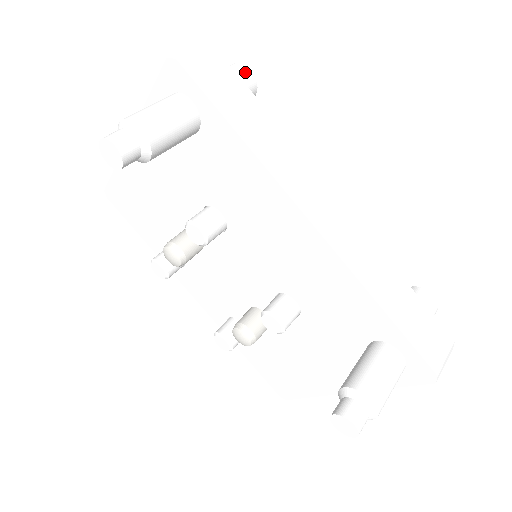
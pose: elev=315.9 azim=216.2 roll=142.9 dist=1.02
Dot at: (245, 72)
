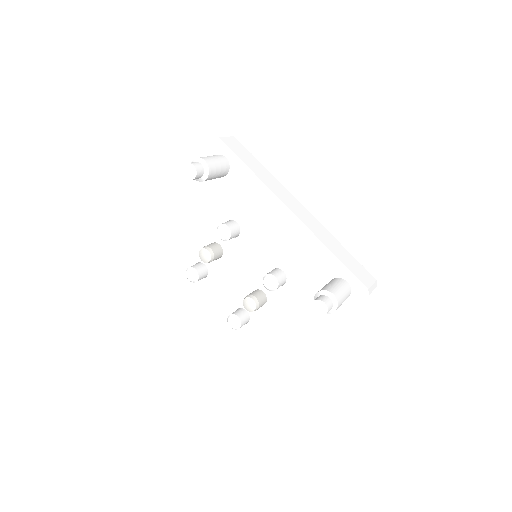
Dot at: occluded
